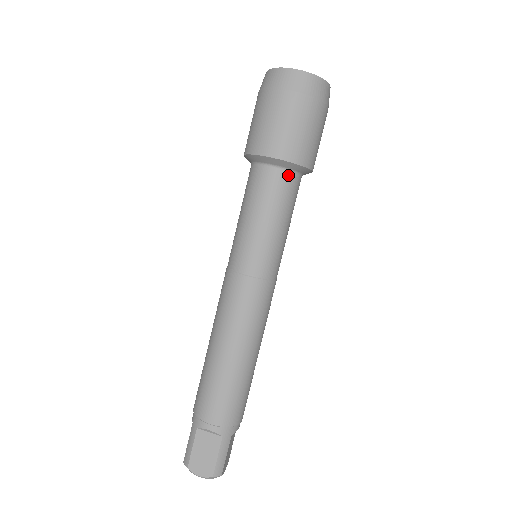
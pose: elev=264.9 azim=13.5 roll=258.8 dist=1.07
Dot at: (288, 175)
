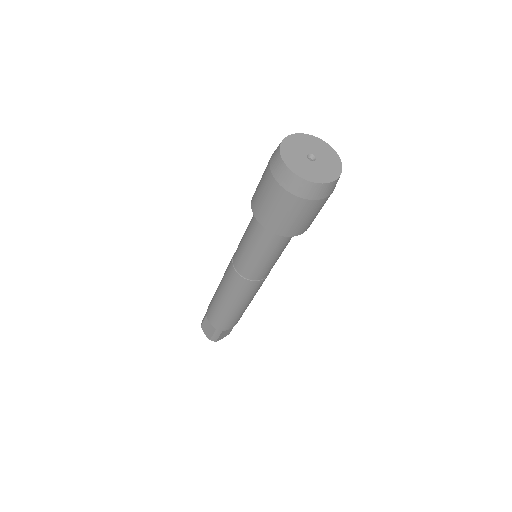
Dot at: occluded
